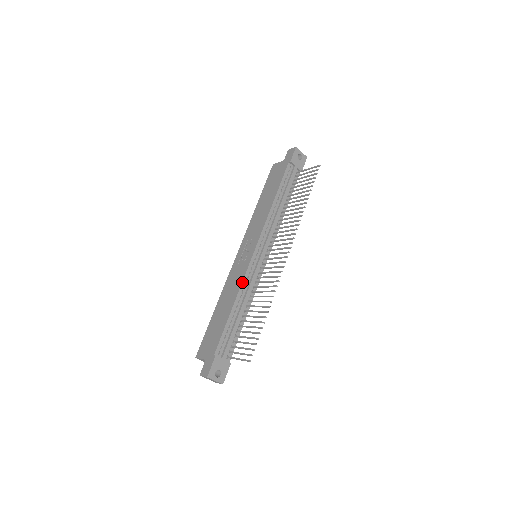
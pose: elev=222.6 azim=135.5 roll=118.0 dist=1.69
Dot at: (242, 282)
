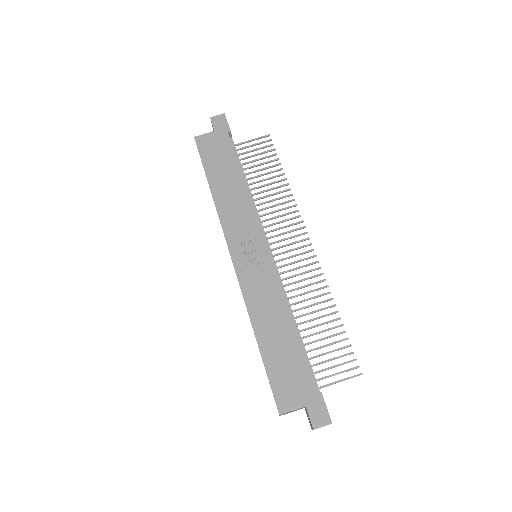
Dot at: occluded
